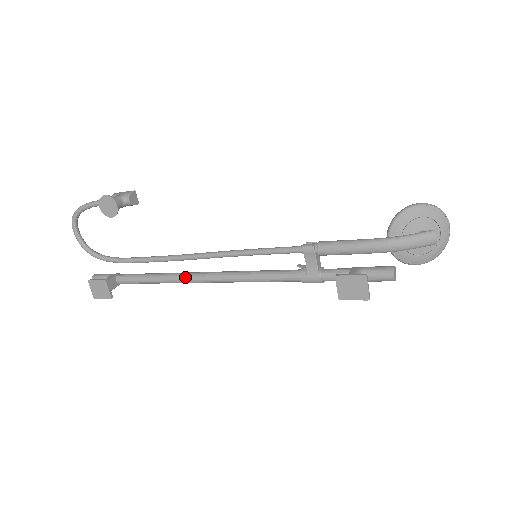
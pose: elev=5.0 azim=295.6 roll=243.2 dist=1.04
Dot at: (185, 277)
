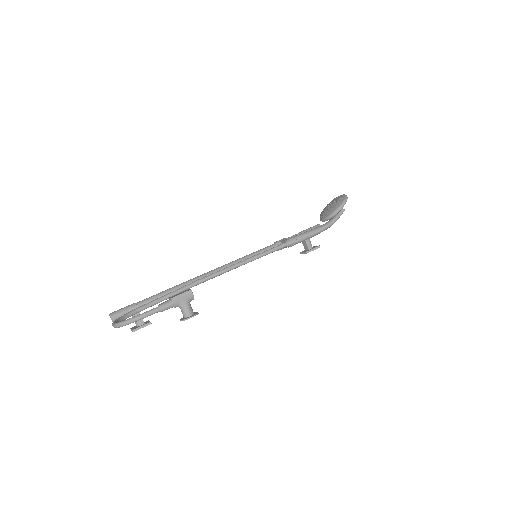
Dot at: occluded
